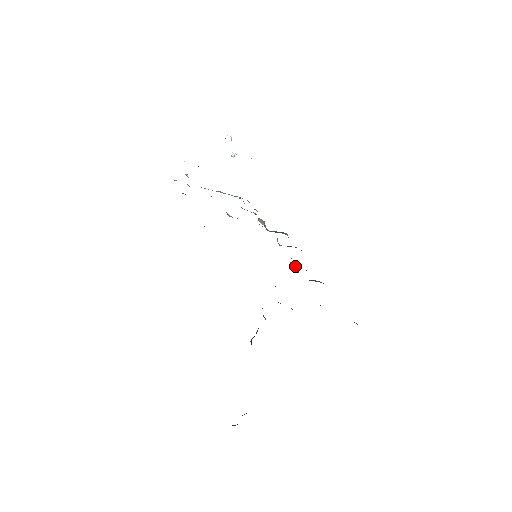
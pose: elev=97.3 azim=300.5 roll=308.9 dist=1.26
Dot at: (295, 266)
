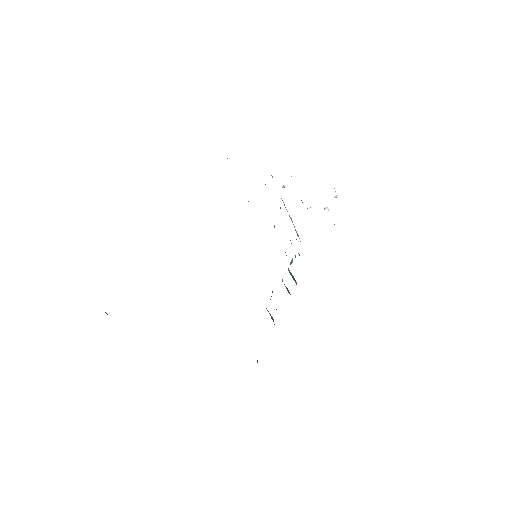
Dot at: occluded
